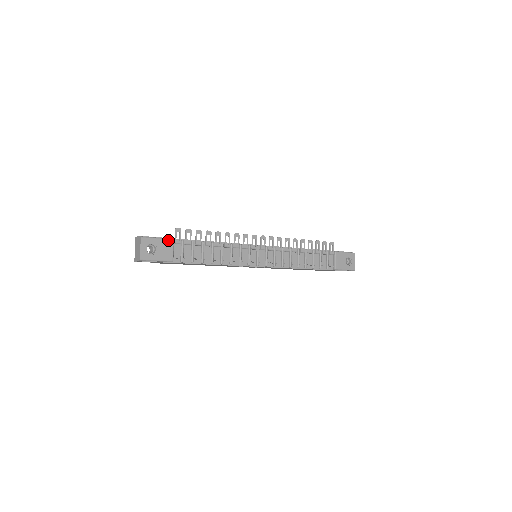
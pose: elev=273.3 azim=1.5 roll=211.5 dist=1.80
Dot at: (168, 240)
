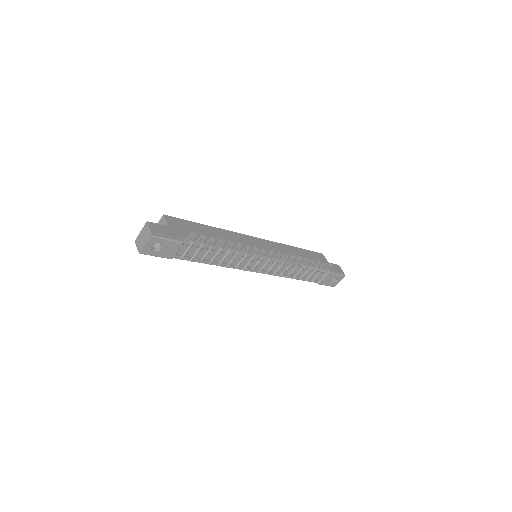
Dot at: (178, 242)
